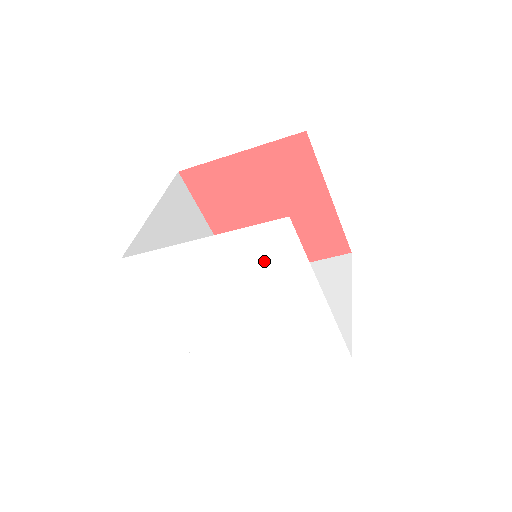
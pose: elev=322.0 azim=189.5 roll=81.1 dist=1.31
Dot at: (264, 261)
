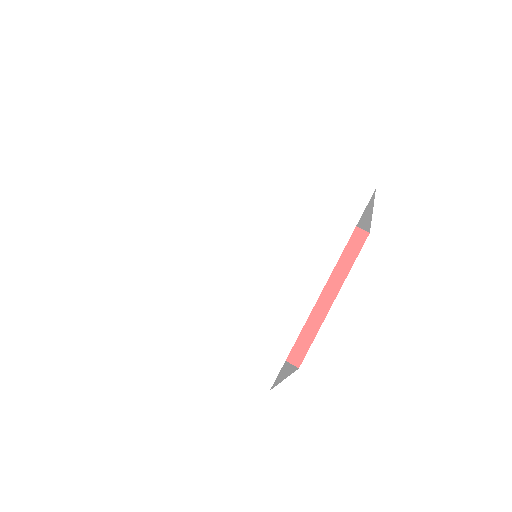
Dot at: (311, 209)
